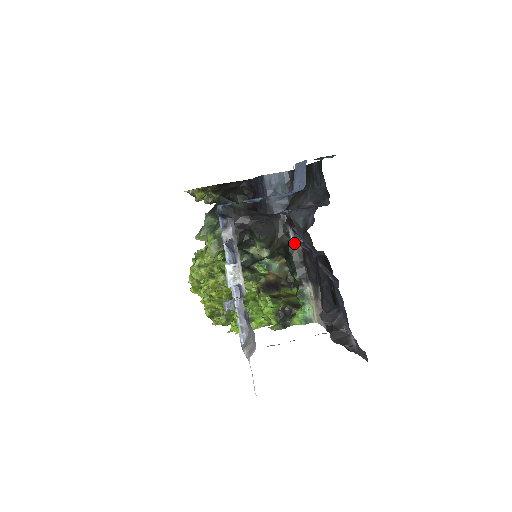
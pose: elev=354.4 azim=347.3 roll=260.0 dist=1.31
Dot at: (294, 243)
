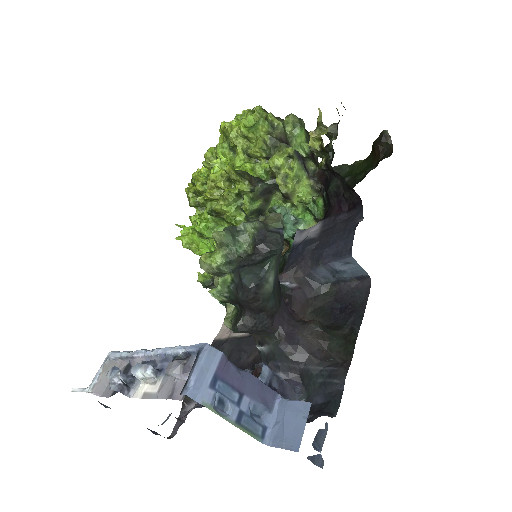
Dot at: (257, 346)
